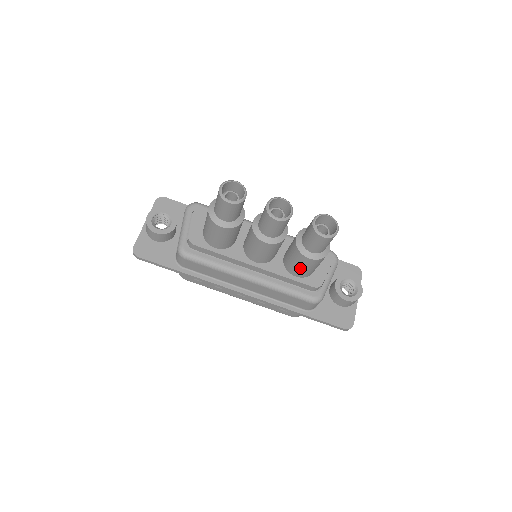
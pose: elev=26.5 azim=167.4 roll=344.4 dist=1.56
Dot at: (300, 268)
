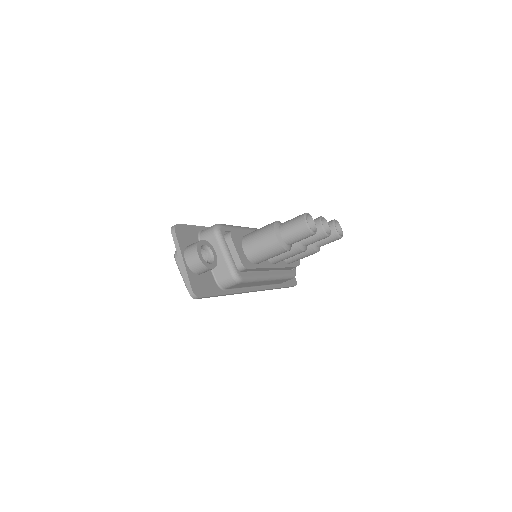
Dot at: (301, 258)
